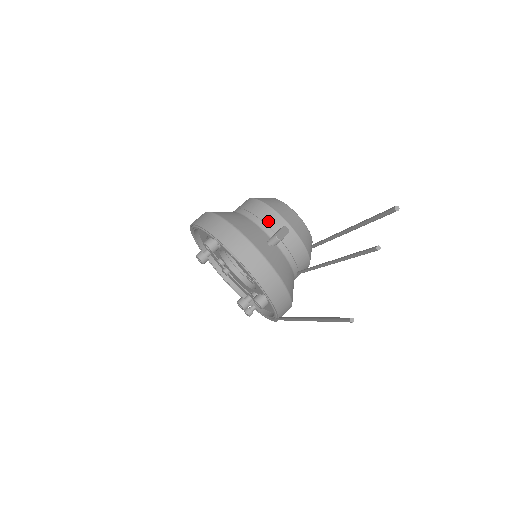
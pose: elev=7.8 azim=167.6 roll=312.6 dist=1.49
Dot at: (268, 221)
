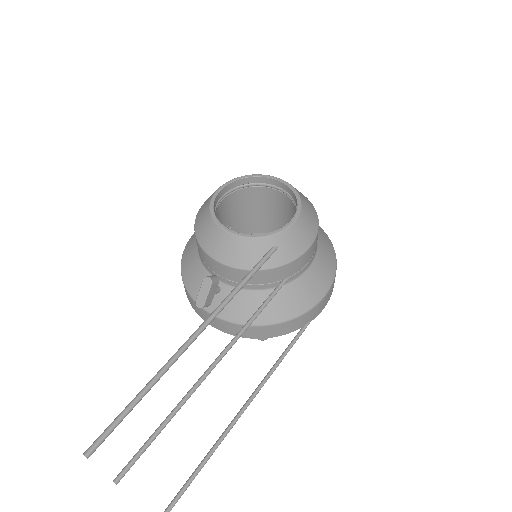
Dot at: (204, 260)
